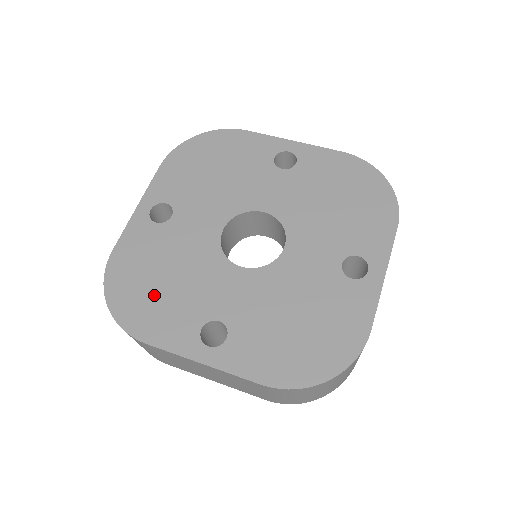
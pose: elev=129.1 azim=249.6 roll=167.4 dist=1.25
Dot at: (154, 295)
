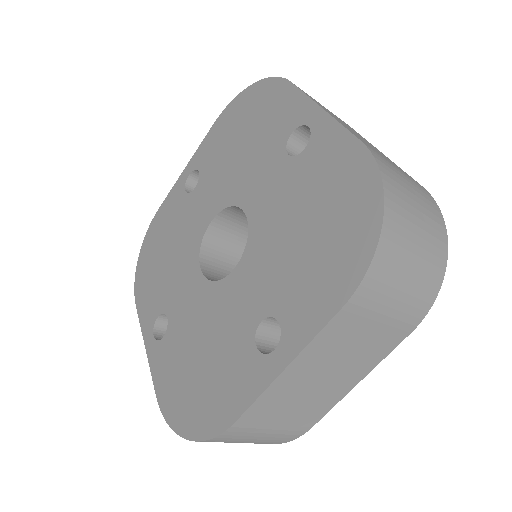
Dot at: (155, 266)
